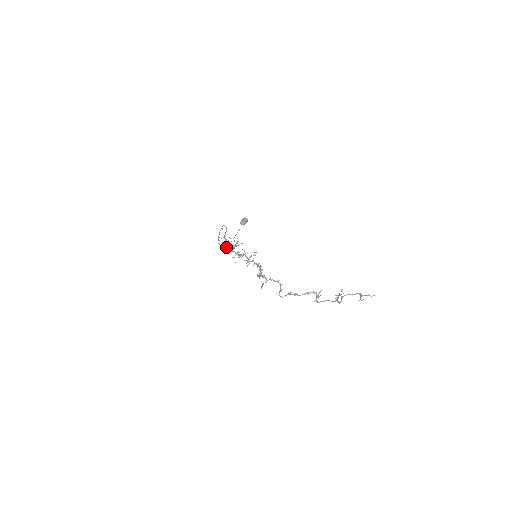
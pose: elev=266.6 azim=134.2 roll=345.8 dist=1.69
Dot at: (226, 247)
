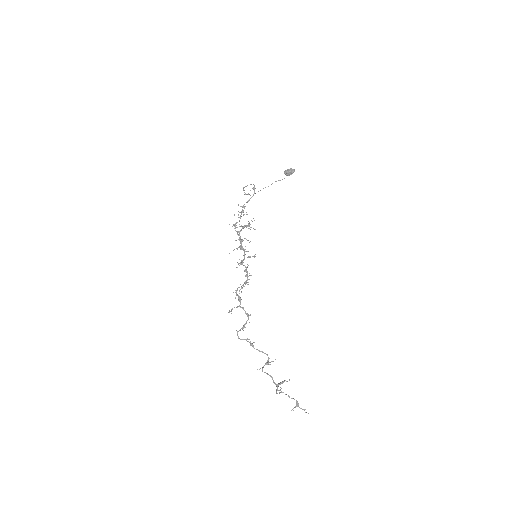
Dot at: (235, 224)
